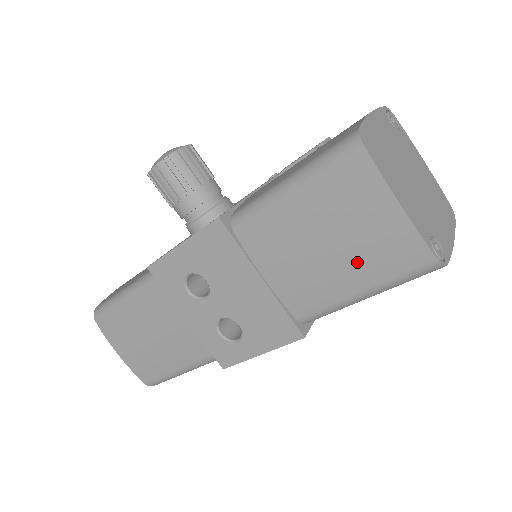
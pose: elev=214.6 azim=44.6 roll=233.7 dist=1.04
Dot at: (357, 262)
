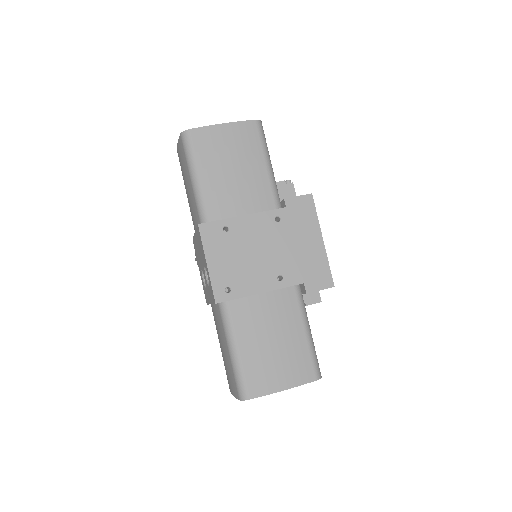
Dot at: (186, 175)
